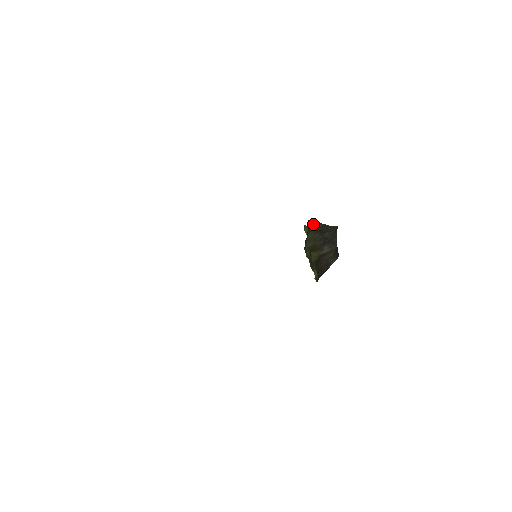
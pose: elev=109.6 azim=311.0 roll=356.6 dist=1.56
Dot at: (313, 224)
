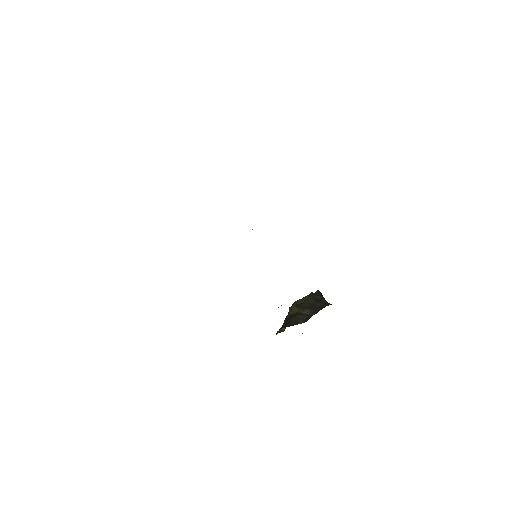
Dot at: (318, 293)
